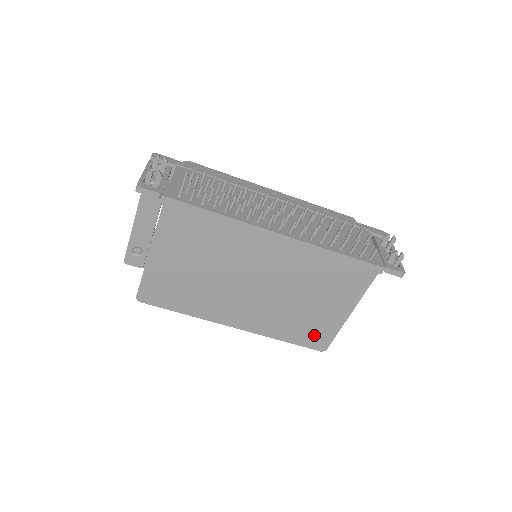
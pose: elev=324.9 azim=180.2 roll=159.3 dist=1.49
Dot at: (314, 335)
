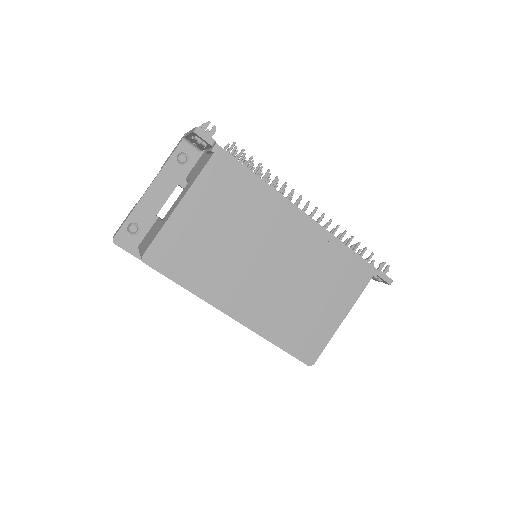
Dot at: (307, 342)
